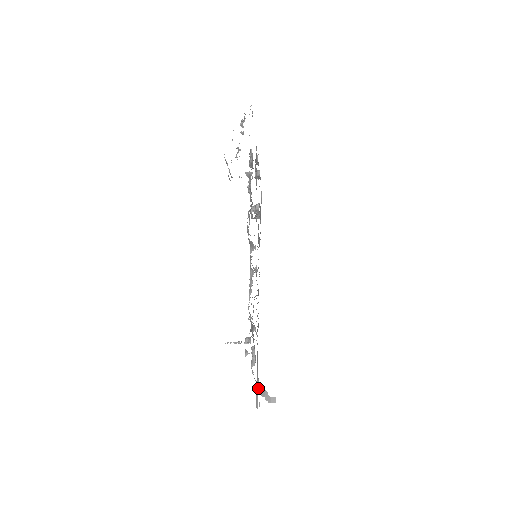
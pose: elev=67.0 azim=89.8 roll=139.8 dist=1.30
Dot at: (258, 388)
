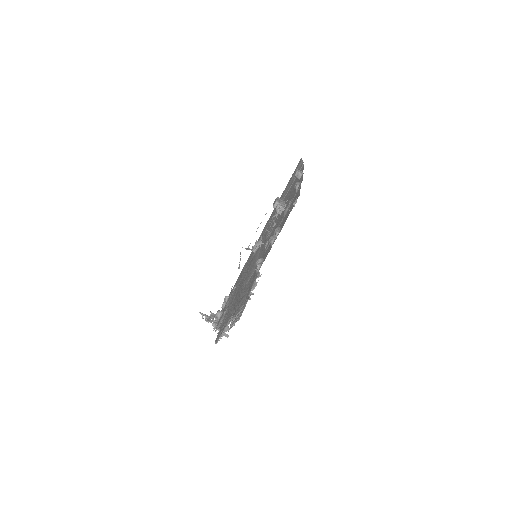
Dot at: occluded
